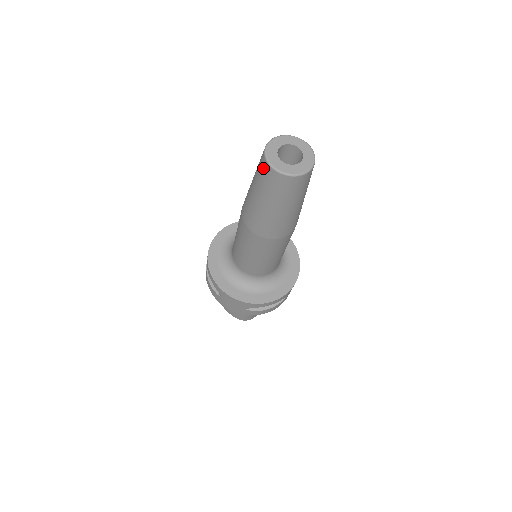
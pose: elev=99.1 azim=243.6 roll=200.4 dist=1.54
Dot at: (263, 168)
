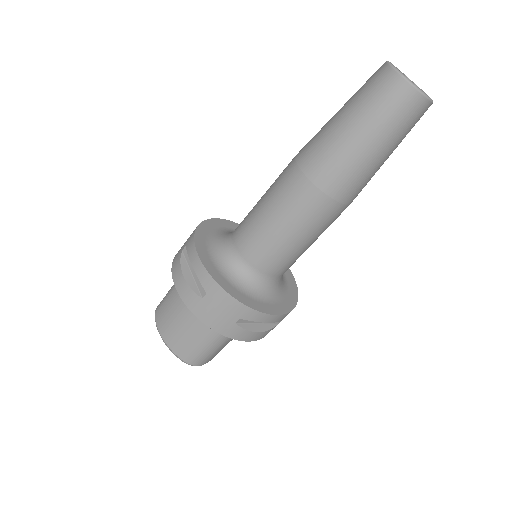
Dot at: (384, 81)
